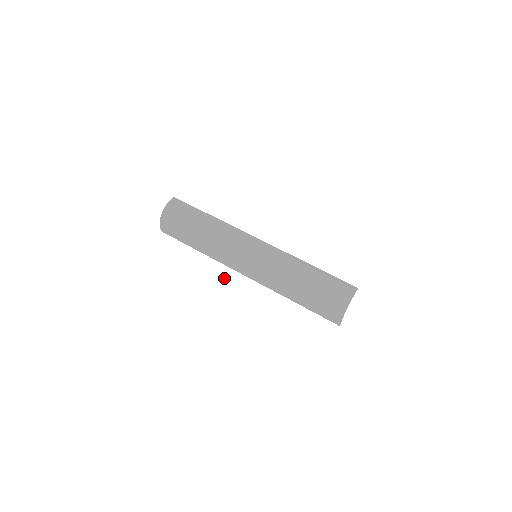
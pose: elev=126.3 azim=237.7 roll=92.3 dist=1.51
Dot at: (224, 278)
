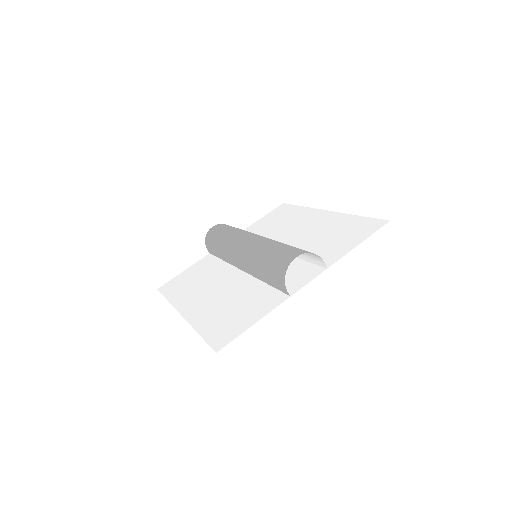
Dot at: (186, 291)
